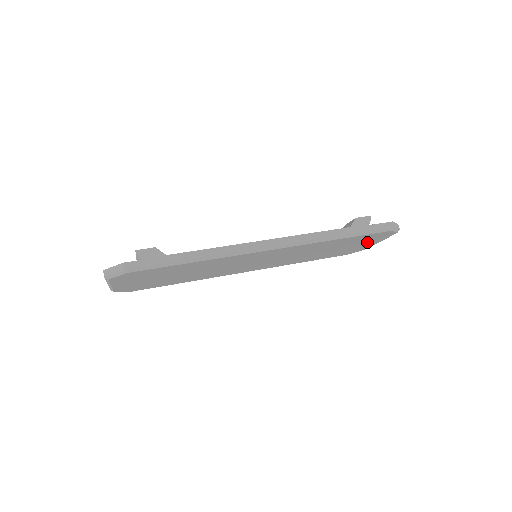
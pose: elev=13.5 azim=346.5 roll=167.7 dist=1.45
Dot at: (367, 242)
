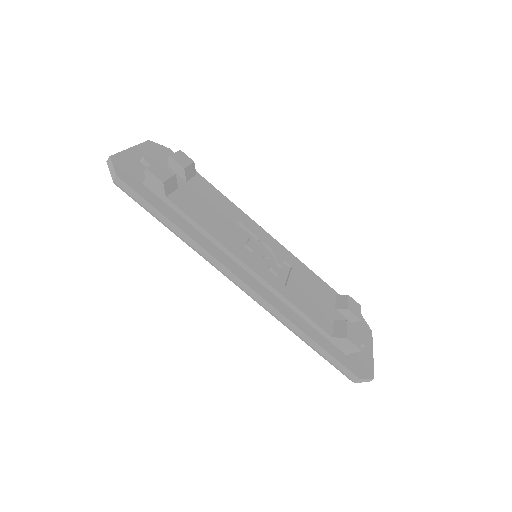
Dot at: occluded
